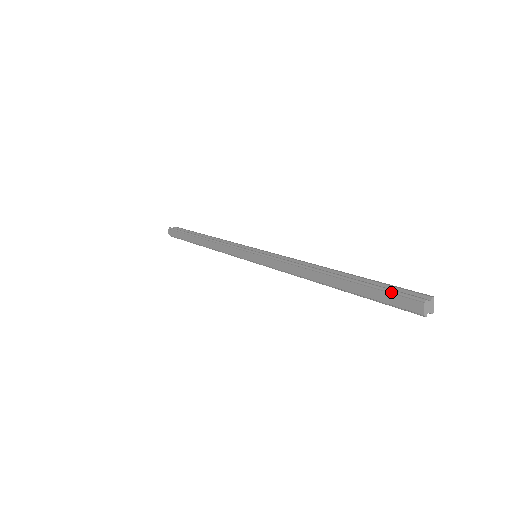
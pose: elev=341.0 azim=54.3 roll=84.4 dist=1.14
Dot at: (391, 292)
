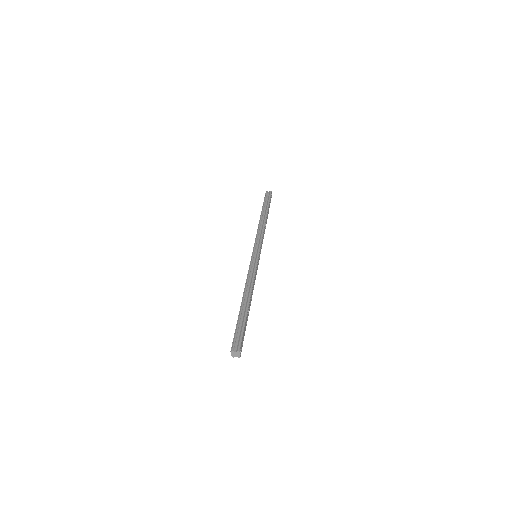
Dot at: (235, 335)
